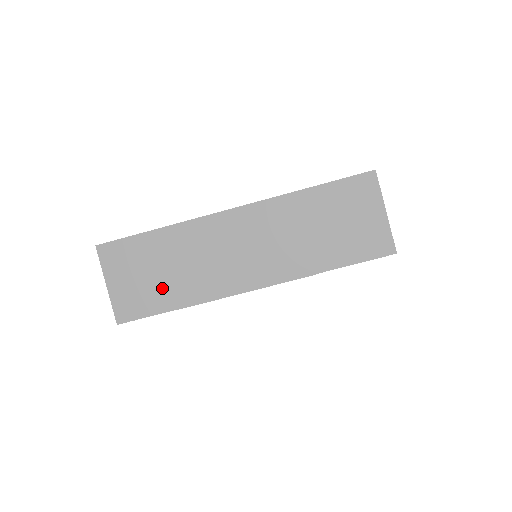
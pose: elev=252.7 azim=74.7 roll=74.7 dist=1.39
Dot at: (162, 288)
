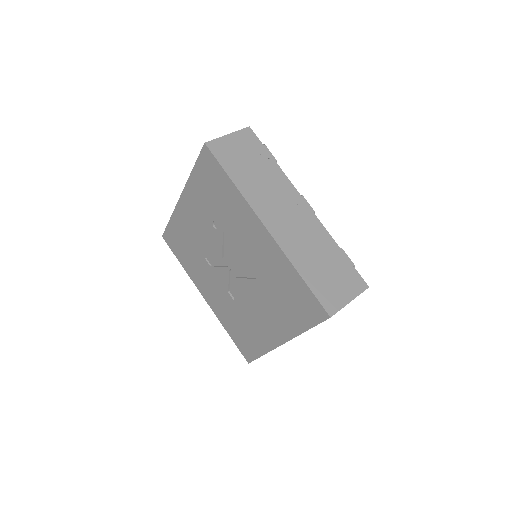
Dot at: occluded
